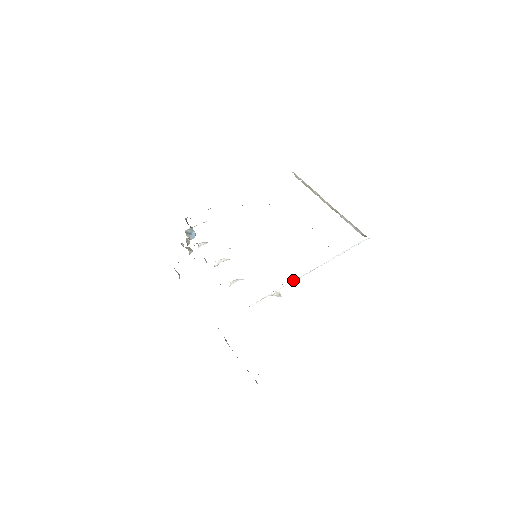
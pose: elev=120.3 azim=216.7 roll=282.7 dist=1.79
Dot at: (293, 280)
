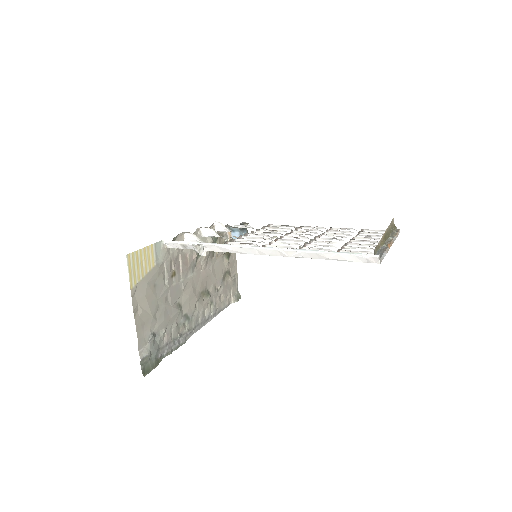
Dot at: (225, 244)
